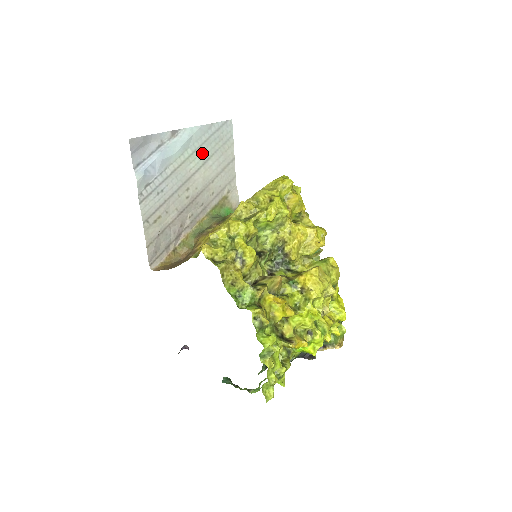
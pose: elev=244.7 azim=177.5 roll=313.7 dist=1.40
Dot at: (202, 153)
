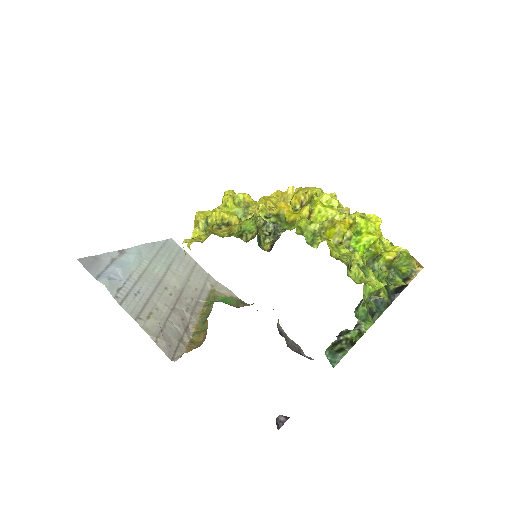
Dot at: (160, 262)
